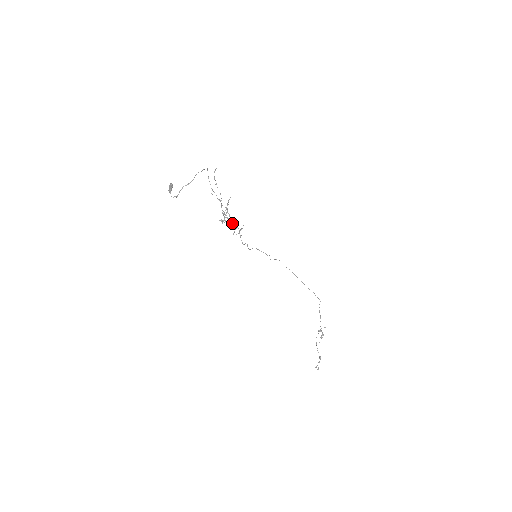
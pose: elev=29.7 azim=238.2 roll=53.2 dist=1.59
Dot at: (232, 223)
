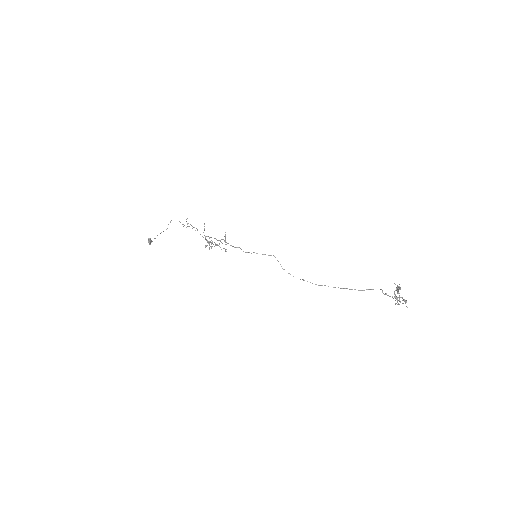
Dot at: (218, 245)
